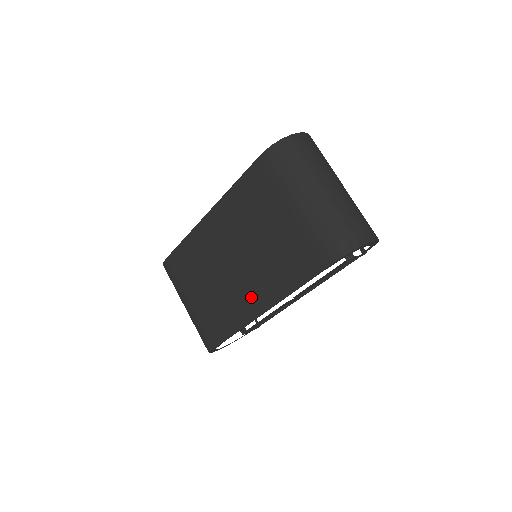
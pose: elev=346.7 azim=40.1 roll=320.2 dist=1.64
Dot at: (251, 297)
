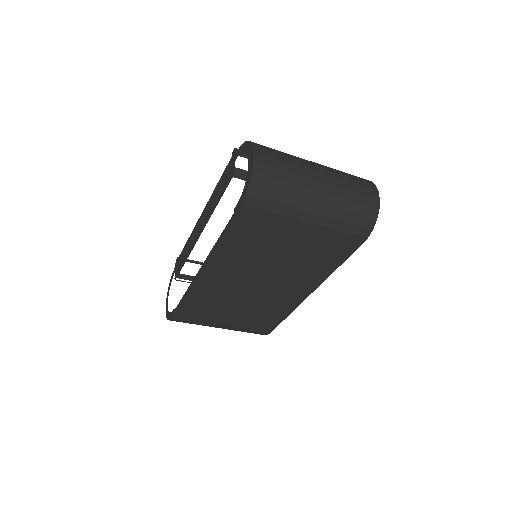
Dot at: (291, 293)
